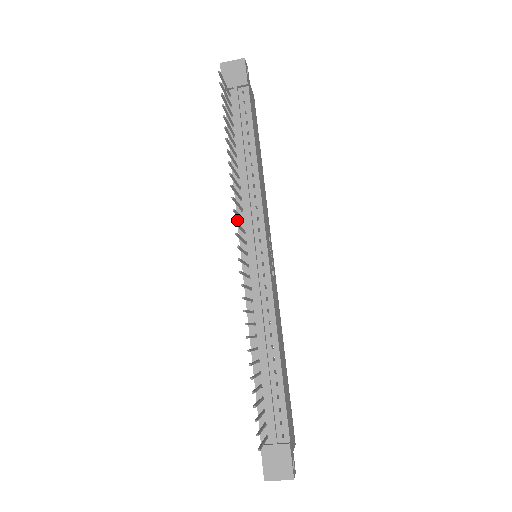
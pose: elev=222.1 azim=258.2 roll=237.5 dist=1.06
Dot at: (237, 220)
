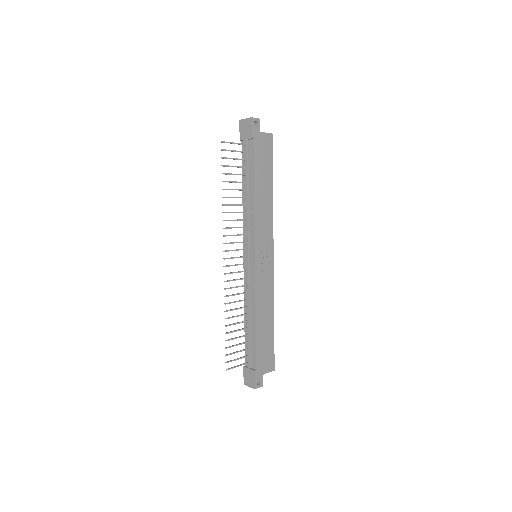
Dot at: (243, 233)
